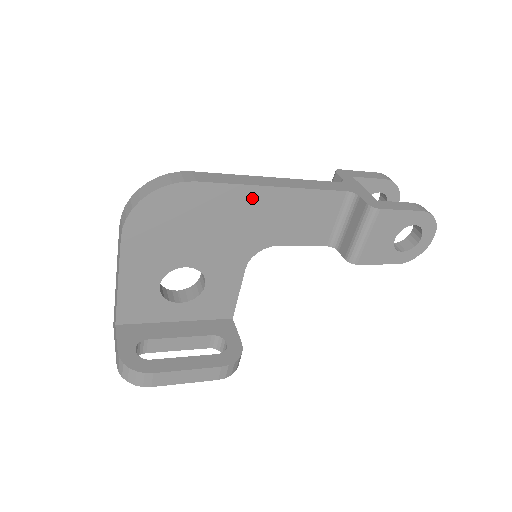
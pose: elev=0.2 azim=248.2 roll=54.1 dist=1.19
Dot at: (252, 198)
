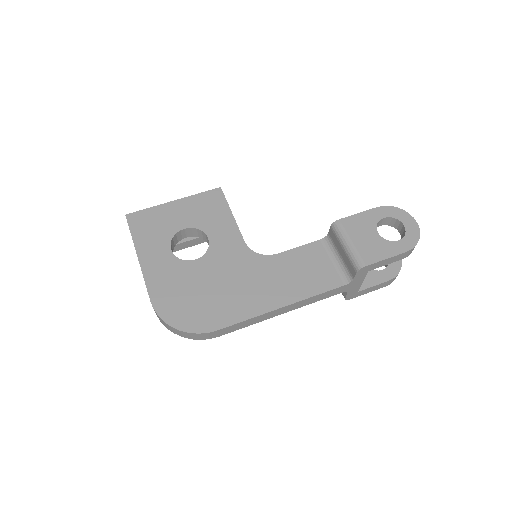
Dot at: occluded
